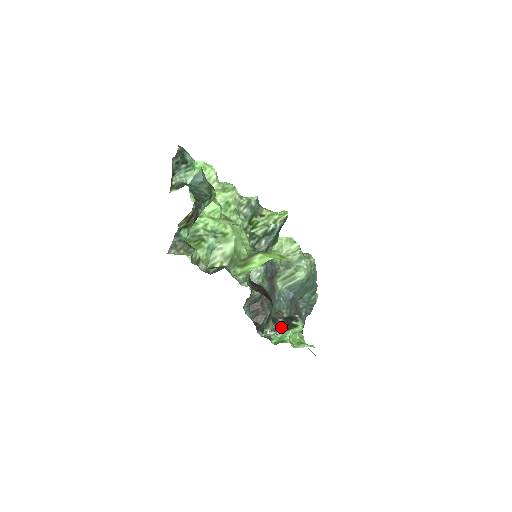
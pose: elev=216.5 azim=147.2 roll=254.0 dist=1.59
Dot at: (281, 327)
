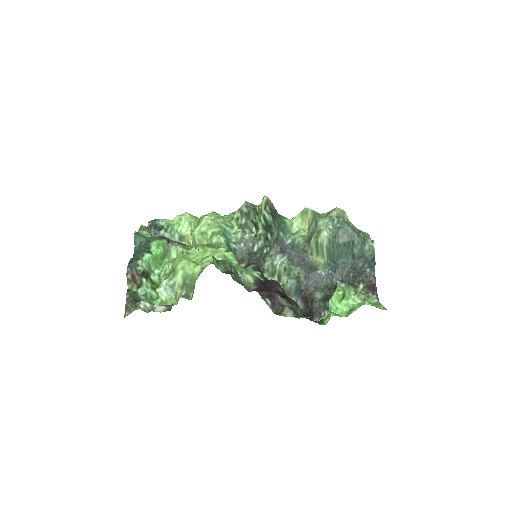
Dot at: occluded
